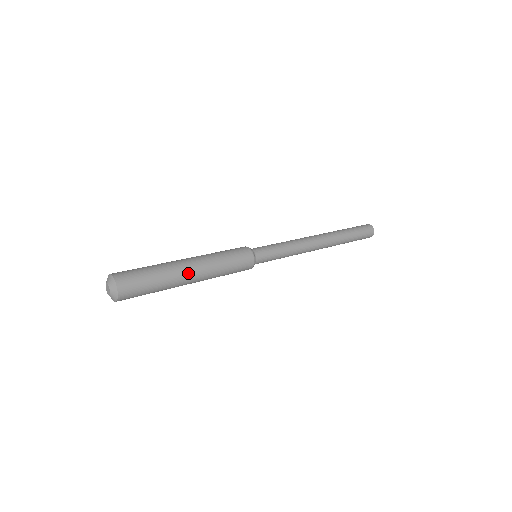
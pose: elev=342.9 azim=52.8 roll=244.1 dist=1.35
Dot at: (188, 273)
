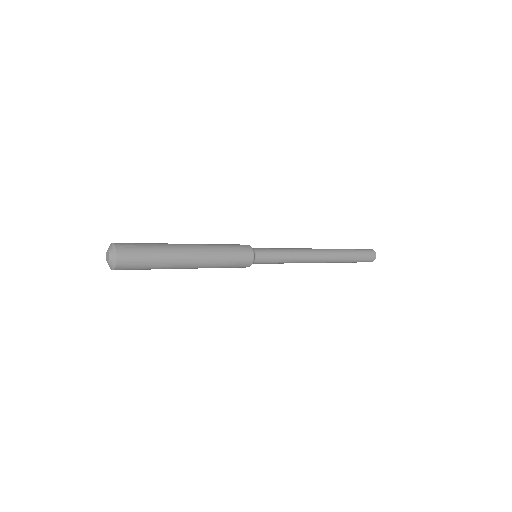
Dot at: (186, 262)
